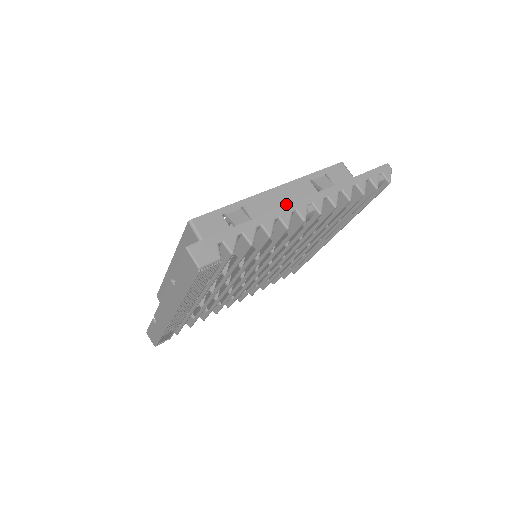
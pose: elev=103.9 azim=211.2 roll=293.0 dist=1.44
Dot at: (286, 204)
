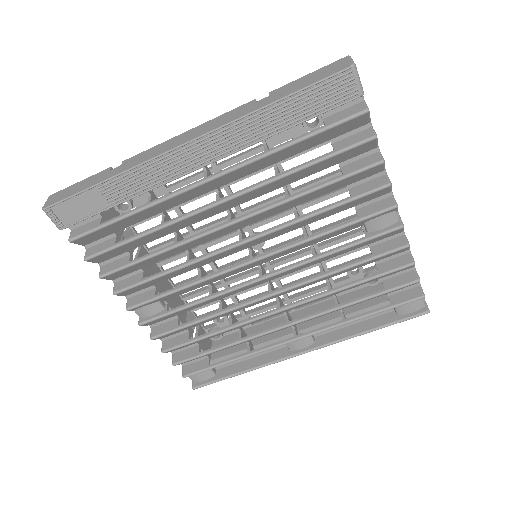
Dot at: occluded
